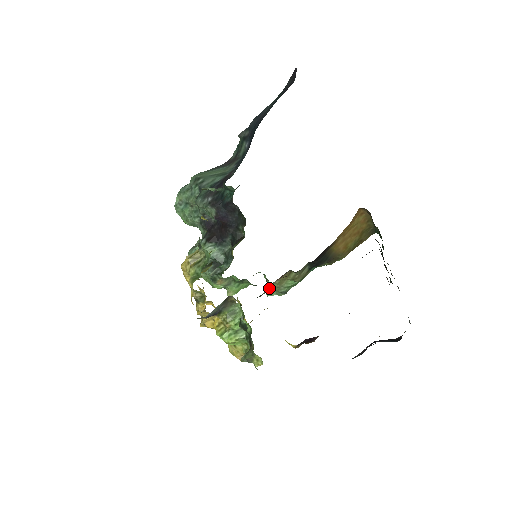
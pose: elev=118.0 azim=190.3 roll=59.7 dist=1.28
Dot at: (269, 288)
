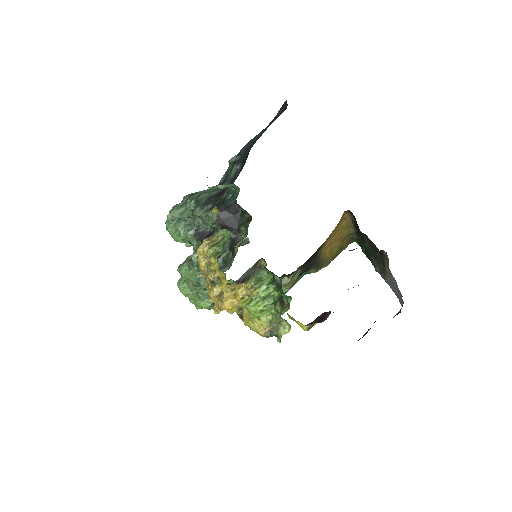
Dot at: occluded
